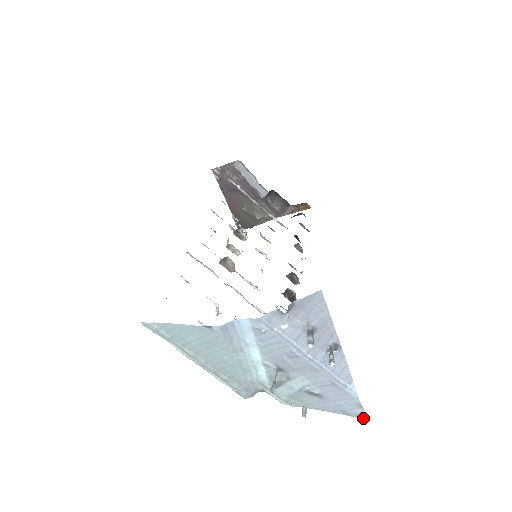
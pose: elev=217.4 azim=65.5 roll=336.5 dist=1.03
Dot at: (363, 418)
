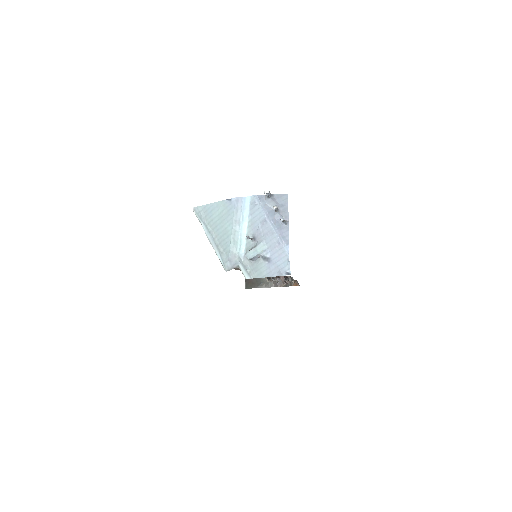
Dot at: (288, 274)
